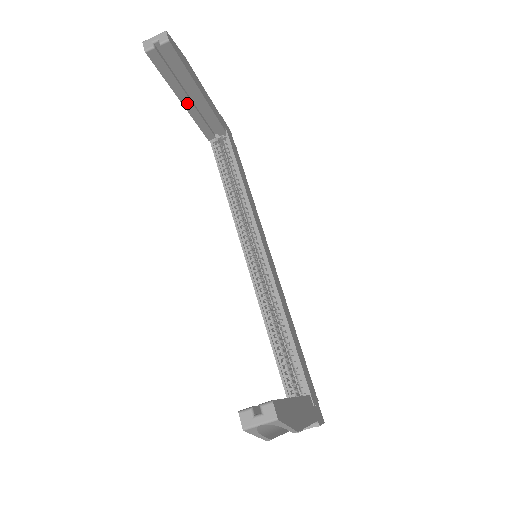
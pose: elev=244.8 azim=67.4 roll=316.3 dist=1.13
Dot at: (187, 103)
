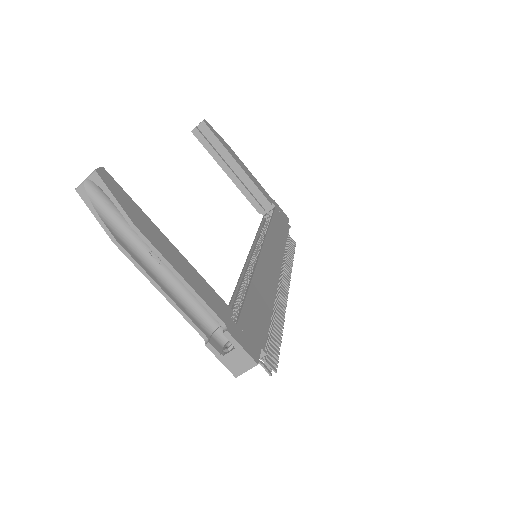
Dot at: (230, 174)
